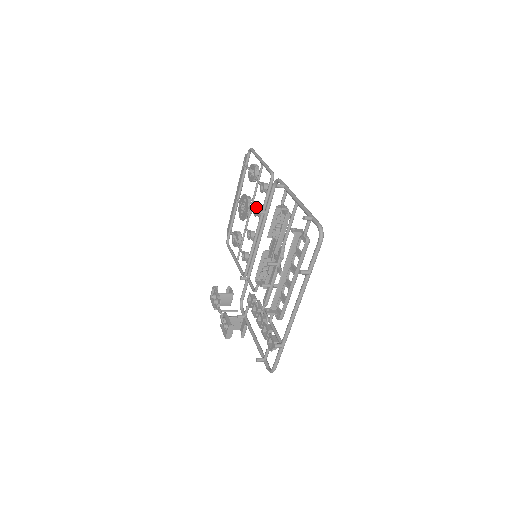
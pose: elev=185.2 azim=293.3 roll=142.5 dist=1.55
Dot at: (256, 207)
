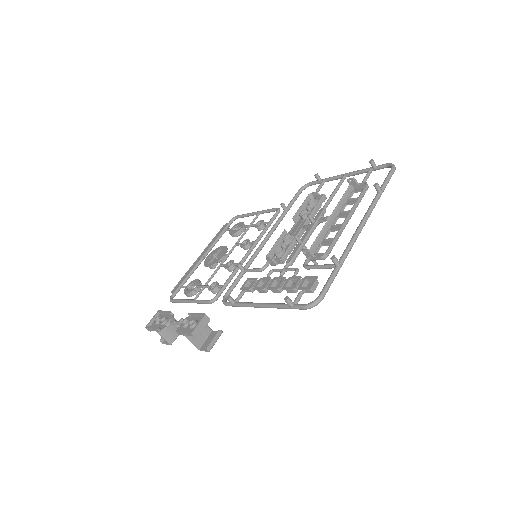
Dot at: (247, 239)
